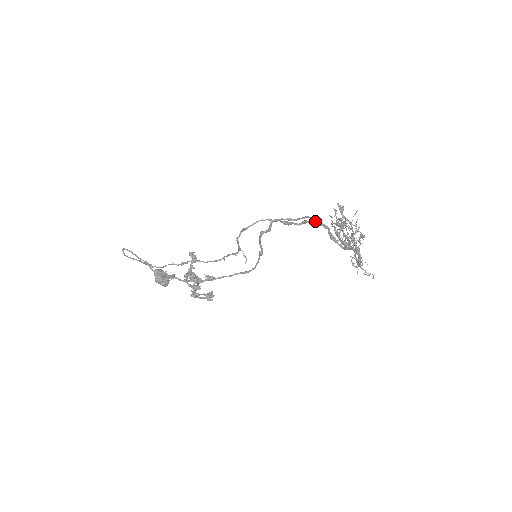
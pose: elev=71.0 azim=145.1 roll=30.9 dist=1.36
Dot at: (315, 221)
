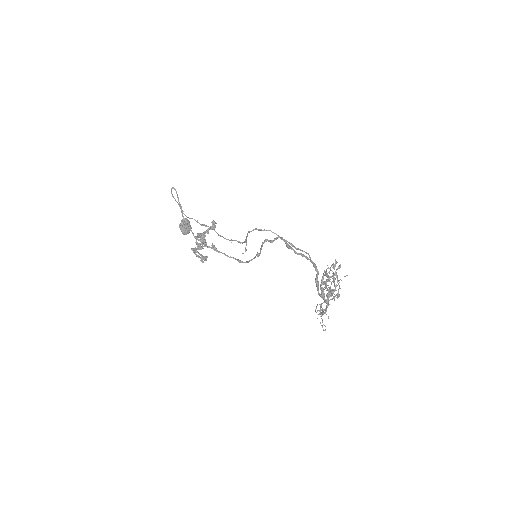
Dot at: (311, 260)
